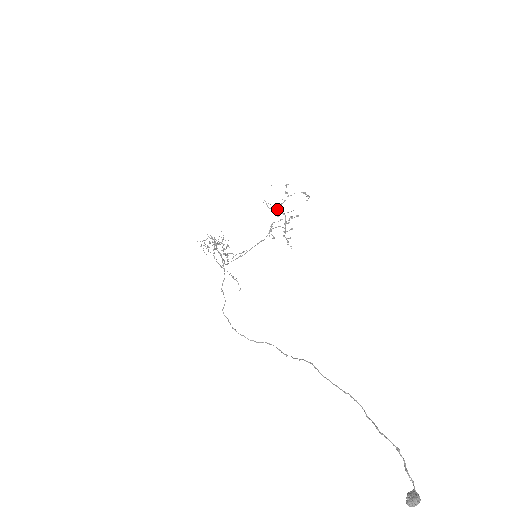
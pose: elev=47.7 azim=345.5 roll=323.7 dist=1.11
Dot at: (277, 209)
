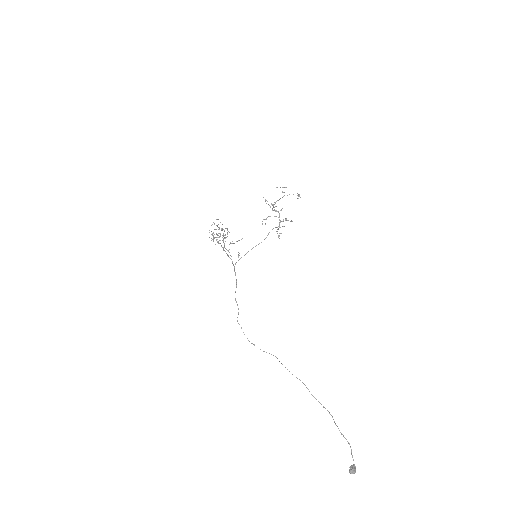
Dot at: (273, 206)
